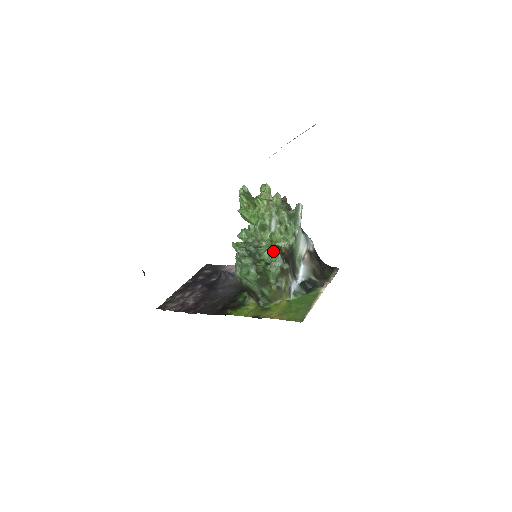
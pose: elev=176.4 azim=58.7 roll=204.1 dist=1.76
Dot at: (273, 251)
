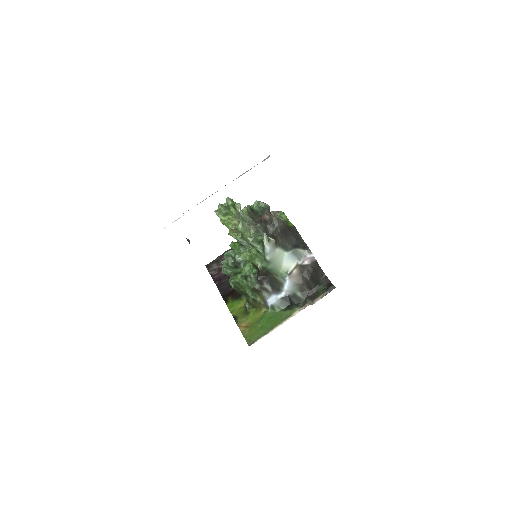
Dot at: (253, 265)
